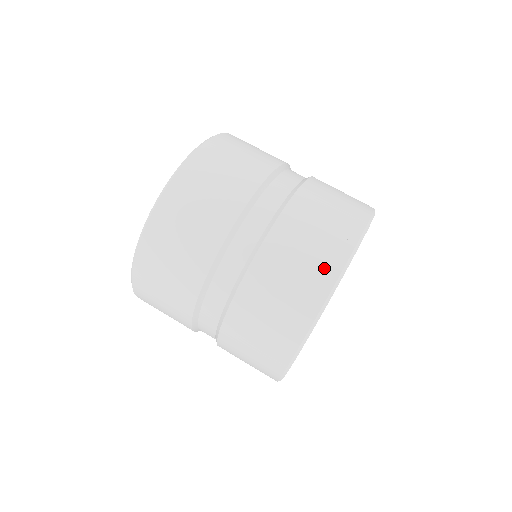
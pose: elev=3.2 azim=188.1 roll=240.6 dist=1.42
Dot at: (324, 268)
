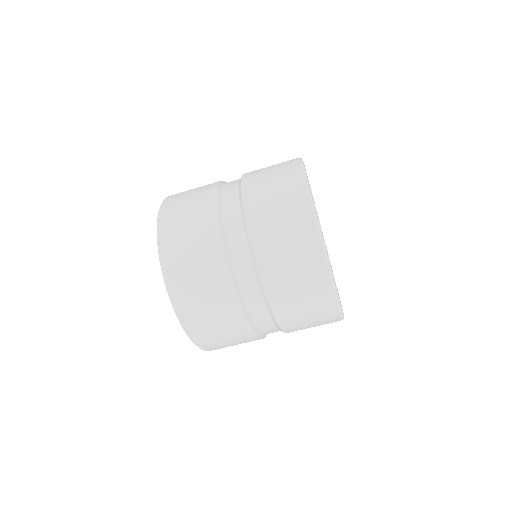
Dot at: (311, 260)
